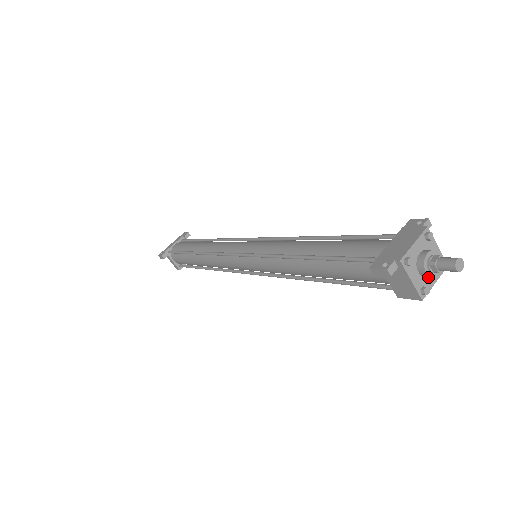
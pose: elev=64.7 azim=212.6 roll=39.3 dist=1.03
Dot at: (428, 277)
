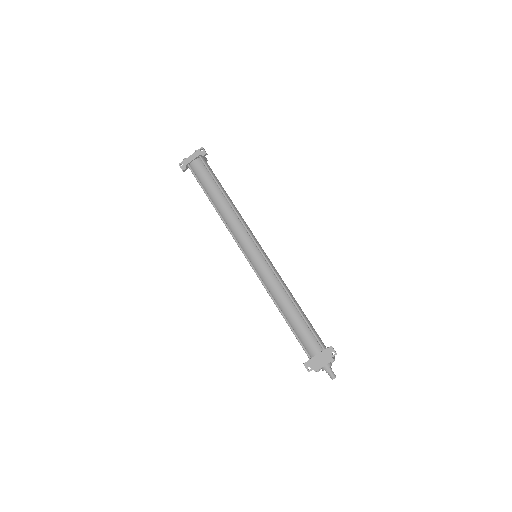
Dot at: occluded
